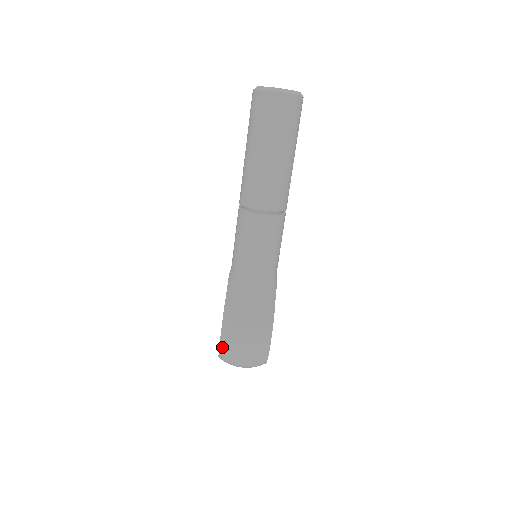
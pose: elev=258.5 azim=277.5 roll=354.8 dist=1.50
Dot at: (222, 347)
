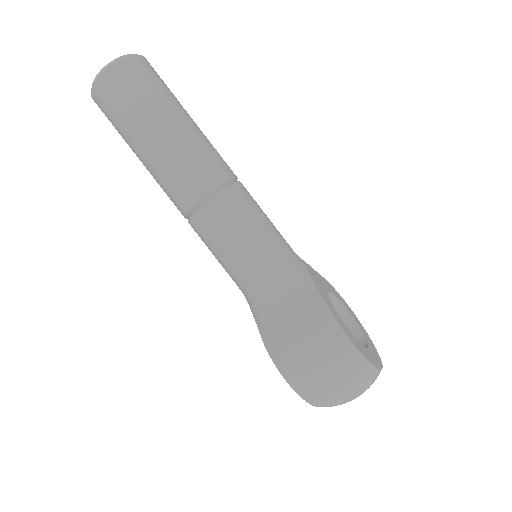
Dot at: (300, 392)
